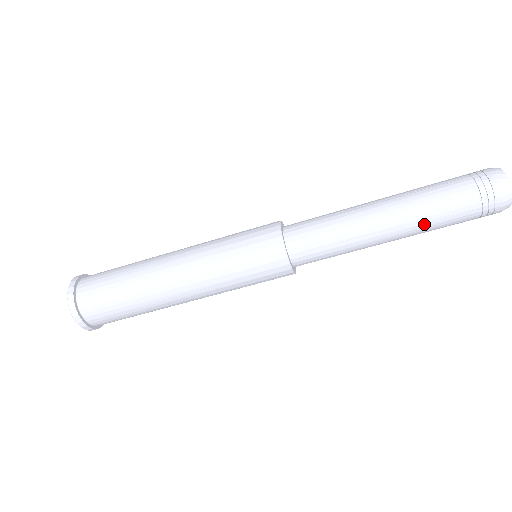
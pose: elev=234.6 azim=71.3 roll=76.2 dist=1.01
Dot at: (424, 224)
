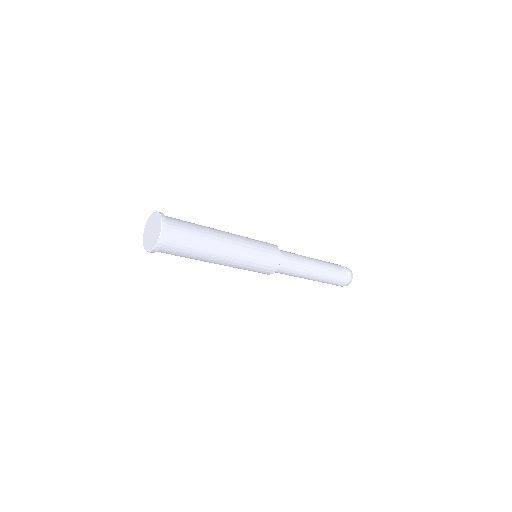
Dot at: occluded
